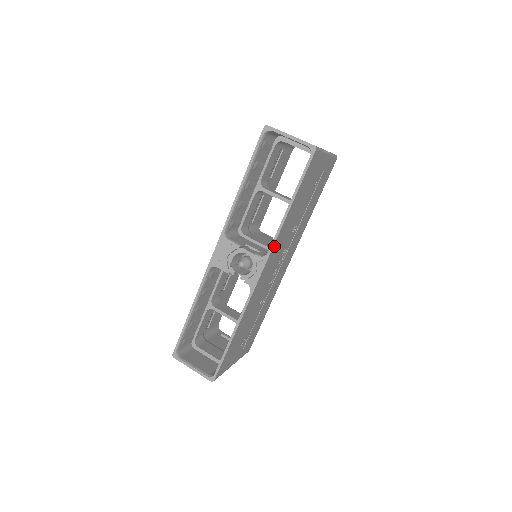
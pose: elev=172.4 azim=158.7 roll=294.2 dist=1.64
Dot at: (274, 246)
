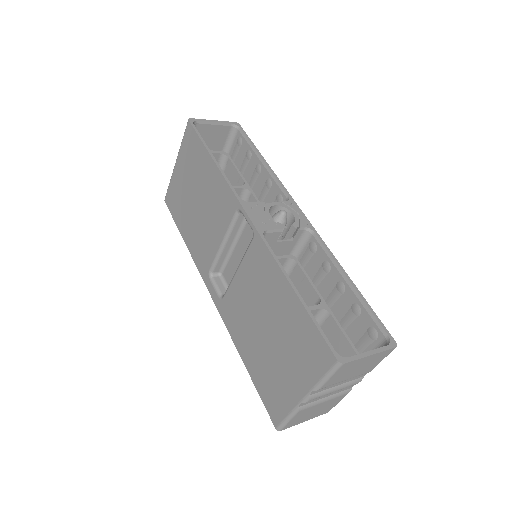
Dot at: (284, 193)
